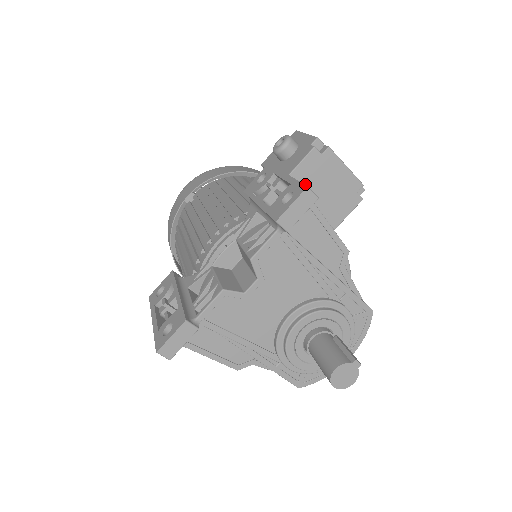
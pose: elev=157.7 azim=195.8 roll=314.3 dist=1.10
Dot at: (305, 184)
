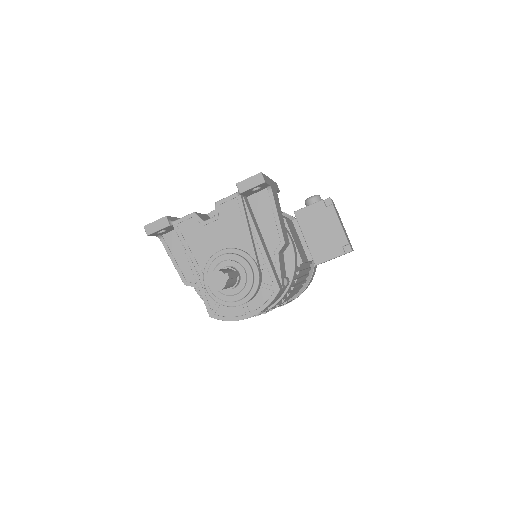
Dot at: (307, 221)
